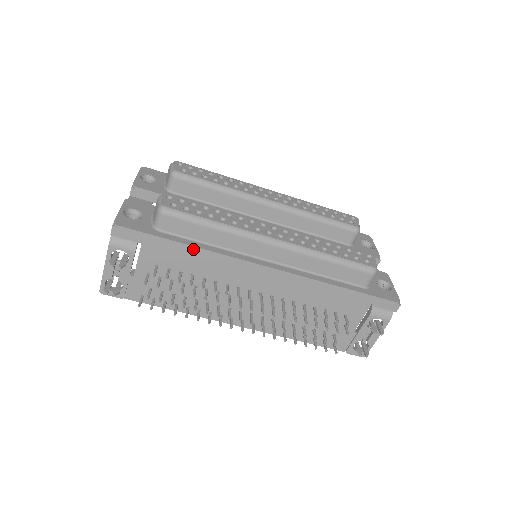
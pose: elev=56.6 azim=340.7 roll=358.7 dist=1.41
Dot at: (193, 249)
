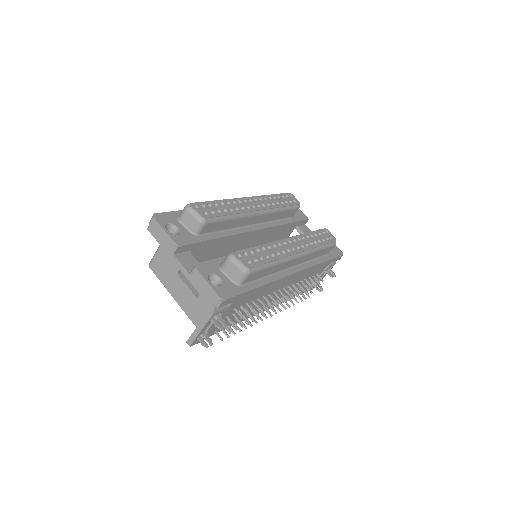
Dot at: (263, 287)
